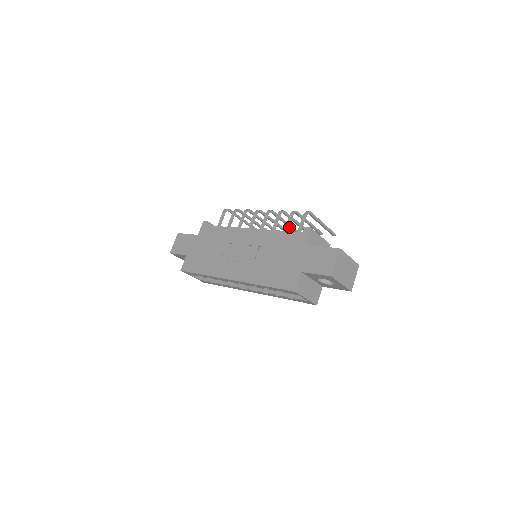
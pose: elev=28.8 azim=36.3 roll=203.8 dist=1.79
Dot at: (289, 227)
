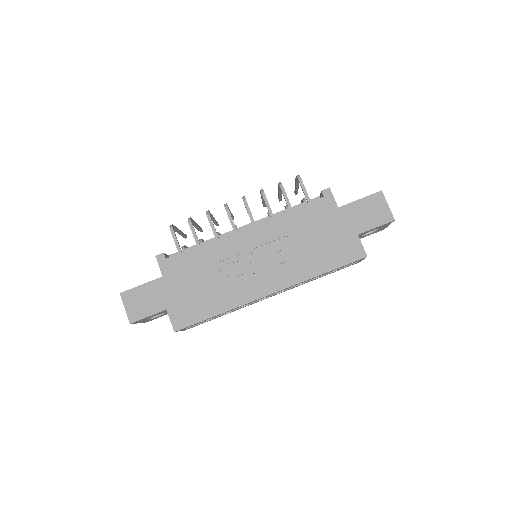
Dot at: occluded
